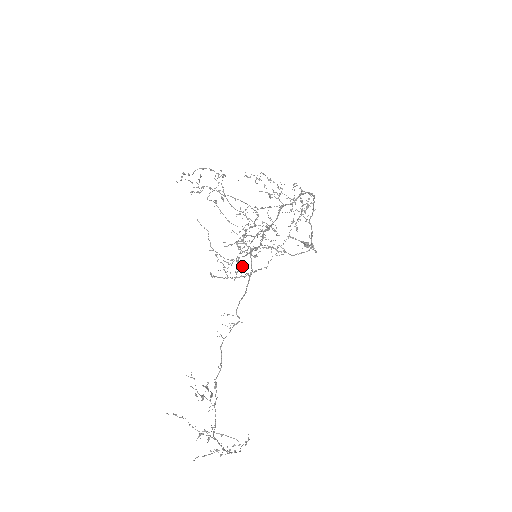
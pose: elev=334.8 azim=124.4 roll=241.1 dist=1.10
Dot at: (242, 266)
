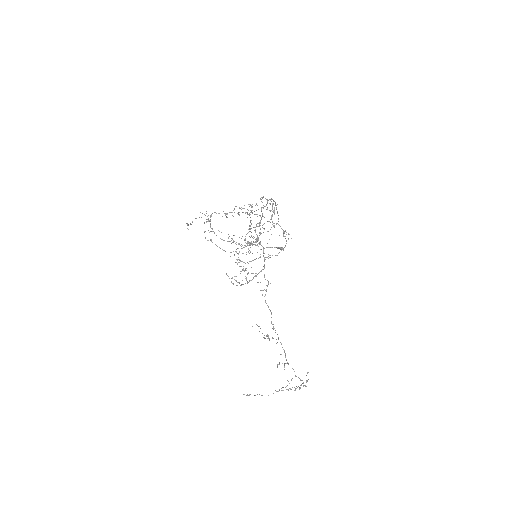
Dot at: (248, 273)
